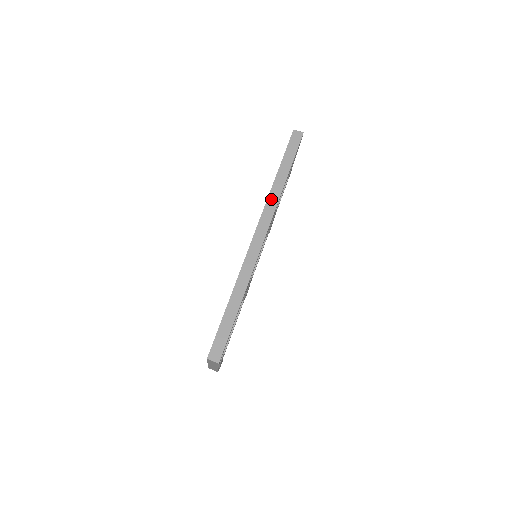
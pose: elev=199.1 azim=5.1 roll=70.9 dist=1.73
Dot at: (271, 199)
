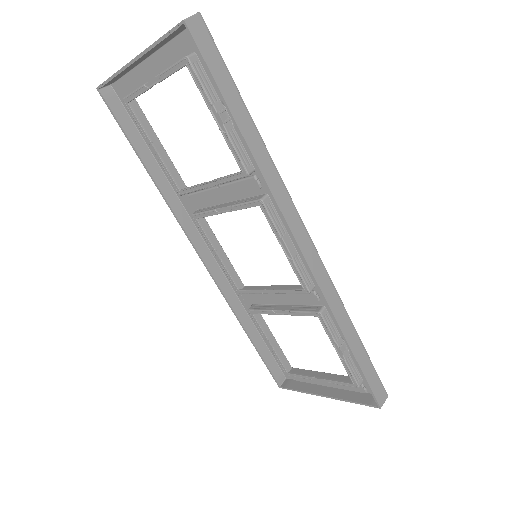
Dot at: (273, 184)
